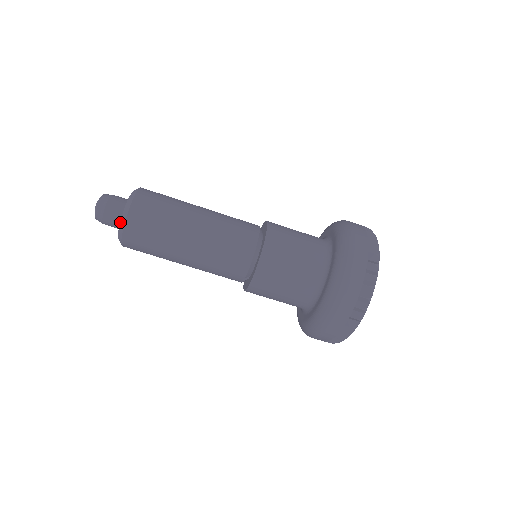
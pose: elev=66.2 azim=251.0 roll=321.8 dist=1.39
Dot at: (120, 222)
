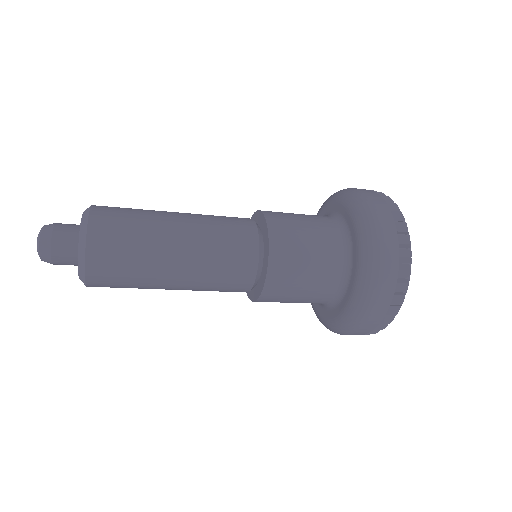
Dot at: occluded
